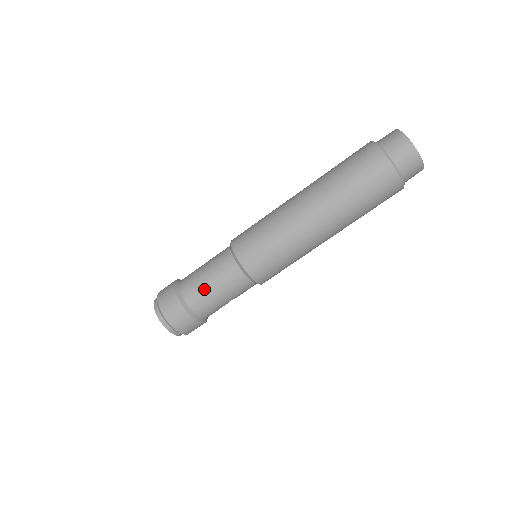
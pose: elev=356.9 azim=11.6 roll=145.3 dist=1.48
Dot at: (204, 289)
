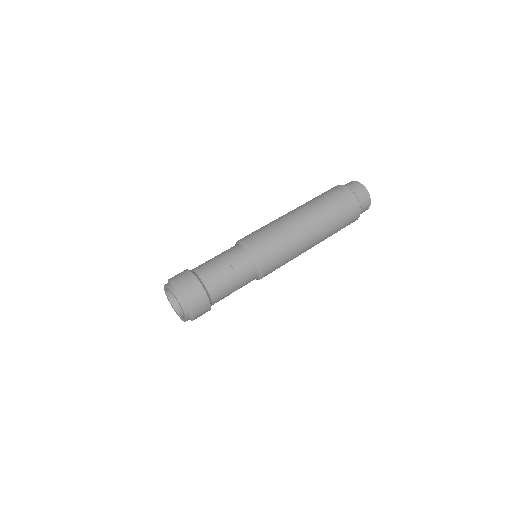
Dot at: (221, 273)
